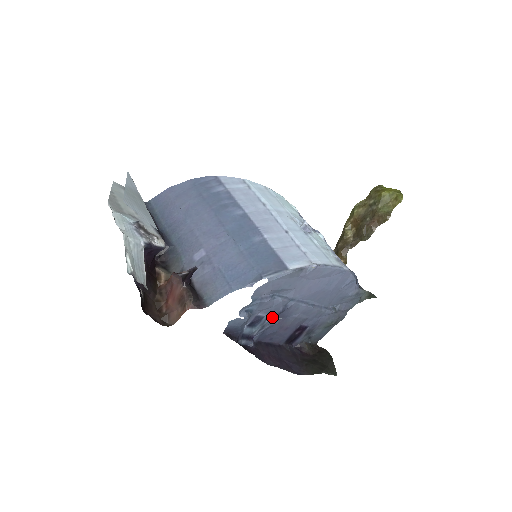
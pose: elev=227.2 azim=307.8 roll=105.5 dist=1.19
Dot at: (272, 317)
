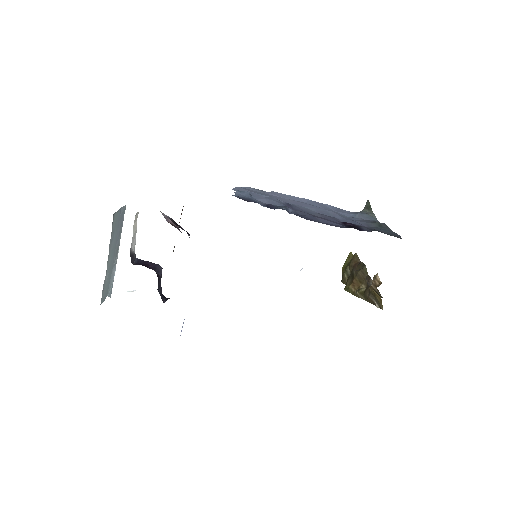
Dot at: occluded
